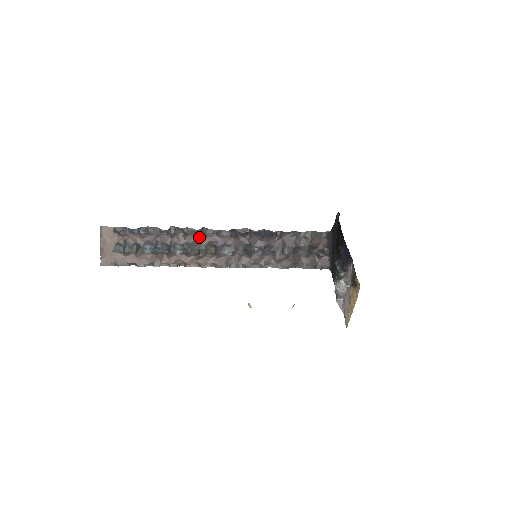
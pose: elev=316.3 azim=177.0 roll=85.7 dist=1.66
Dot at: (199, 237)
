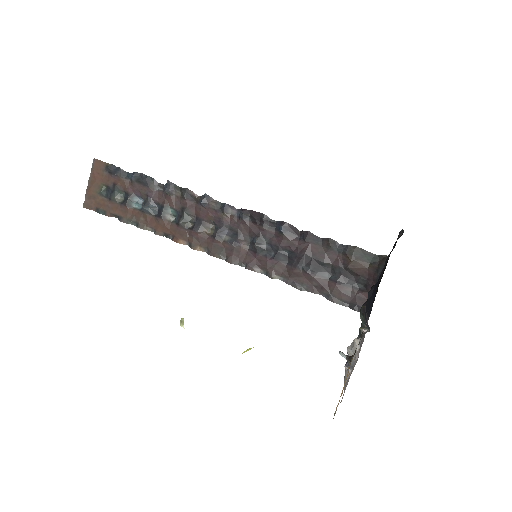
Dot at: (199, 206)
